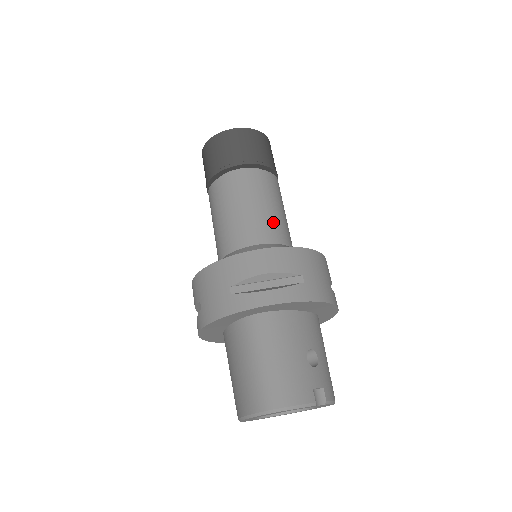
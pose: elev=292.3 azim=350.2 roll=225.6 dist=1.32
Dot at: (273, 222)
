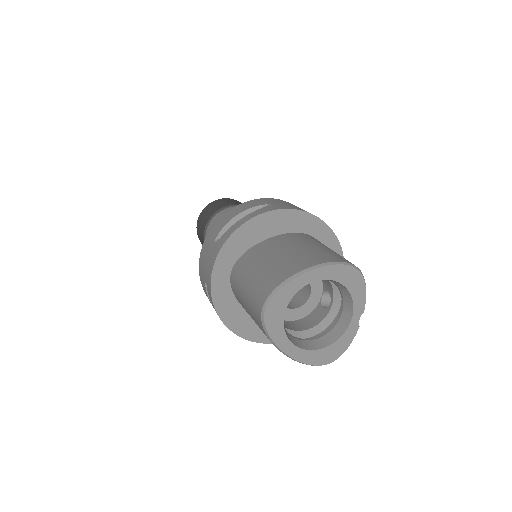
Dot at: occluded
